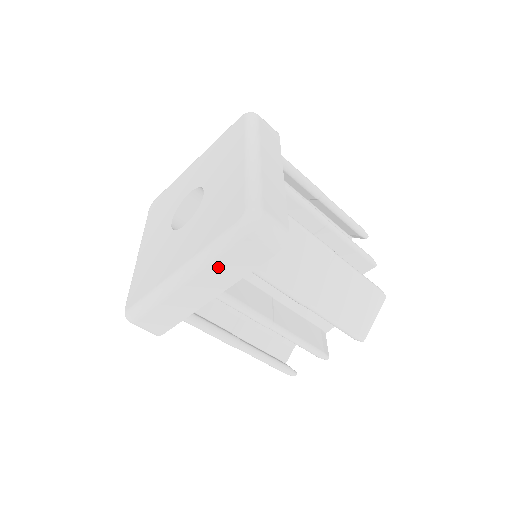
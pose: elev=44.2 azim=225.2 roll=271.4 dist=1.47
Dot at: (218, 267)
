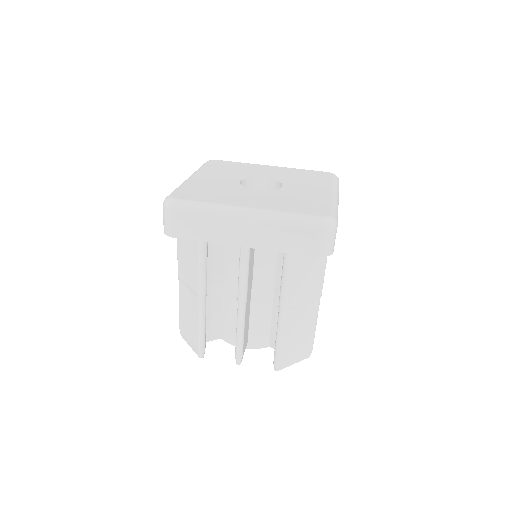
Dot at: (277, 230)
